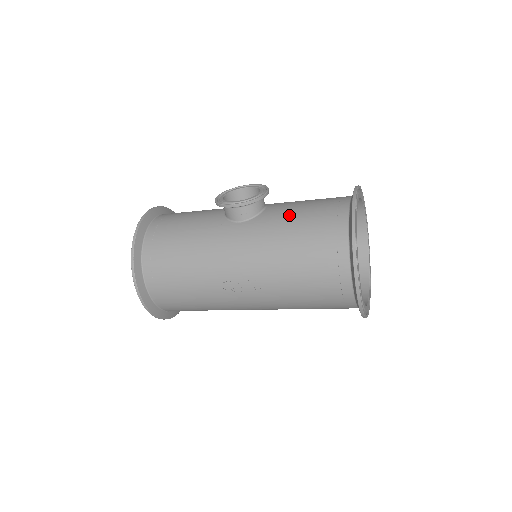
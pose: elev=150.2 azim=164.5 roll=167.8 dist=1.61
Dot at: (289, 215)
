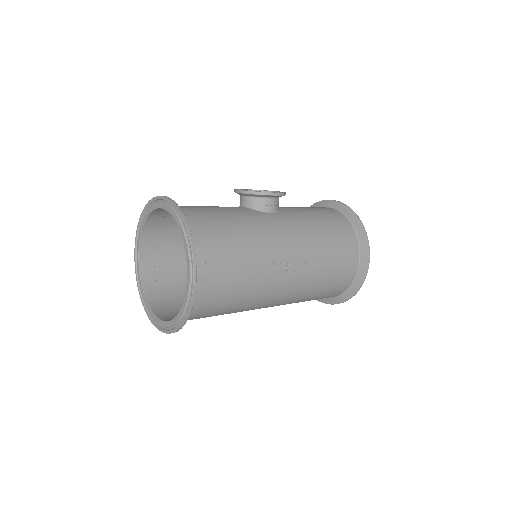
Dot at: (304, 211)
